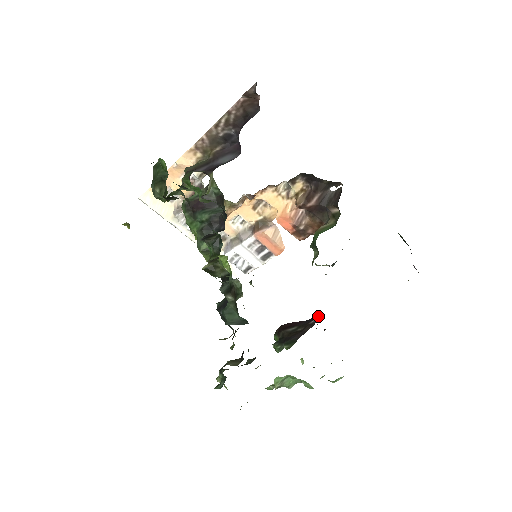
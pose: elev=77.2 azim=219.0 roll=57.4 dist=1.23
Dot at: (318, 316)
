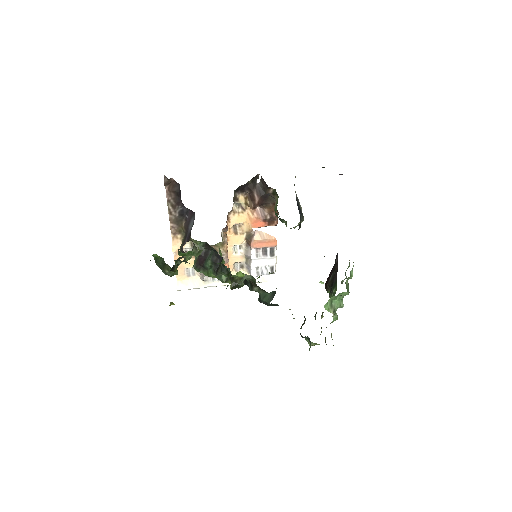
Dot at: (336, 255)
